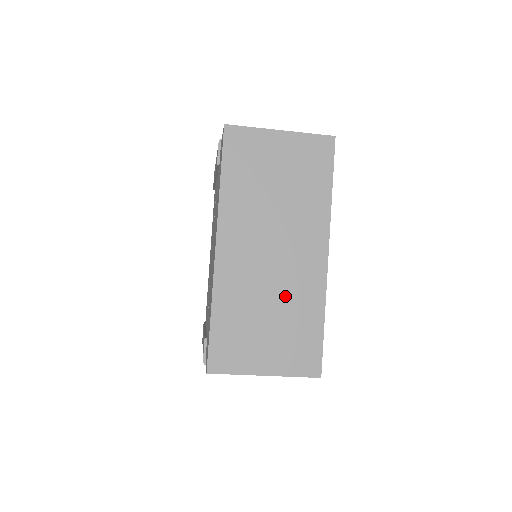
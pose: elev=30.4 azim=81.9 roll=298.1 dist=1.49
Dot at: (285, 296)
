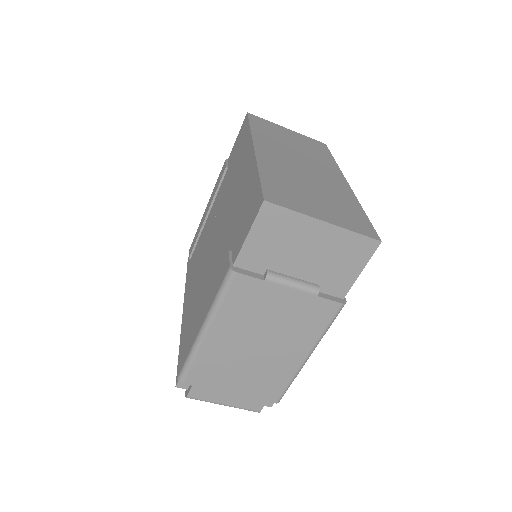
Dot at: (323, 187)
